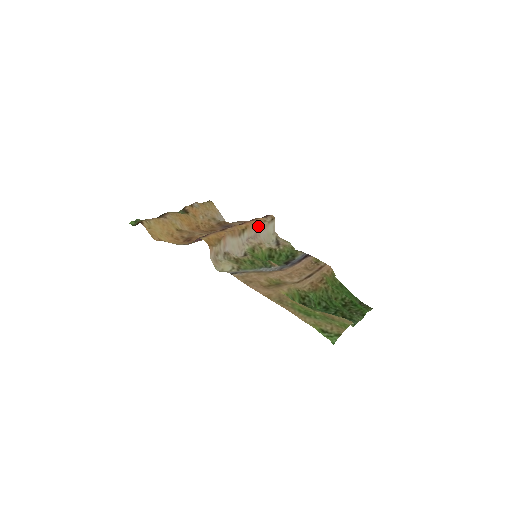
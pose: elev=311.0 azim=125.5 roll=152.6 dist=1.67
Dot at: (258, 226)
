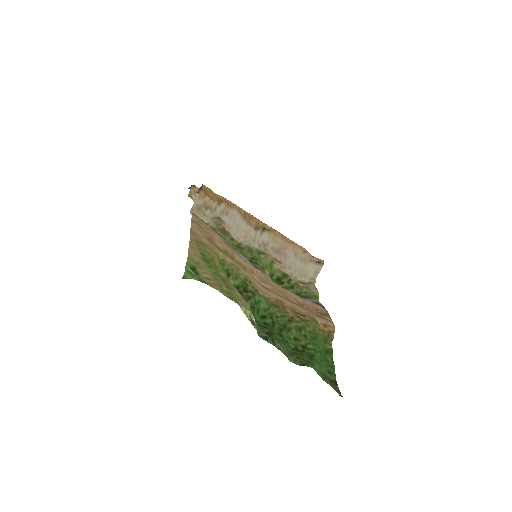
Dot at: (290, 245)
